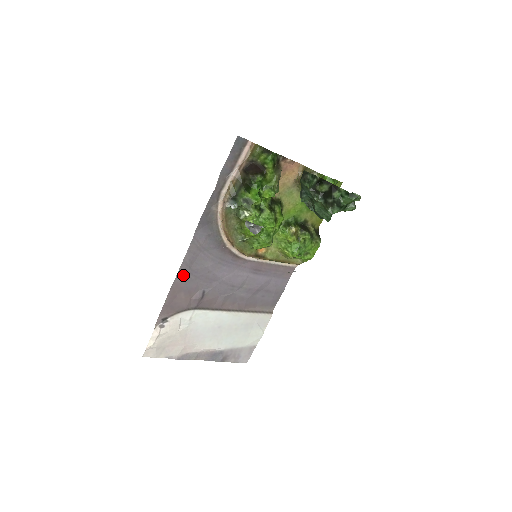
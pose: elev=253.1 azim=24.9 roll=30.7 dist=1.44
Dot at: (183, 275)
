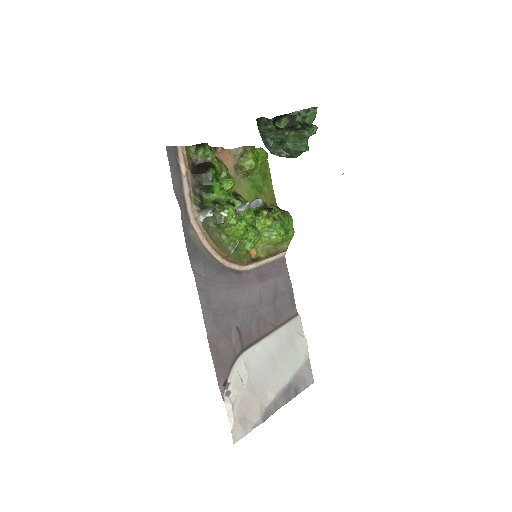
Dot at: (210, 321)
